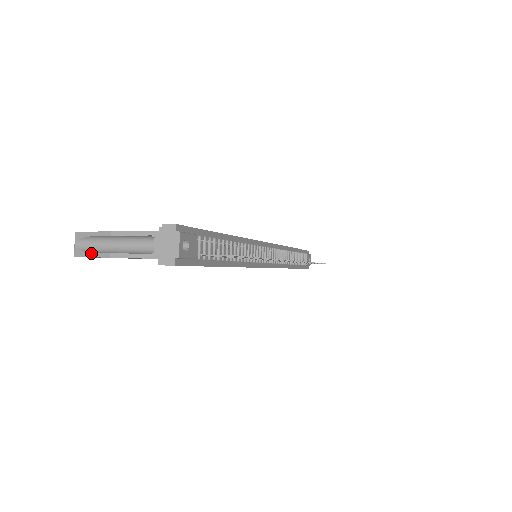
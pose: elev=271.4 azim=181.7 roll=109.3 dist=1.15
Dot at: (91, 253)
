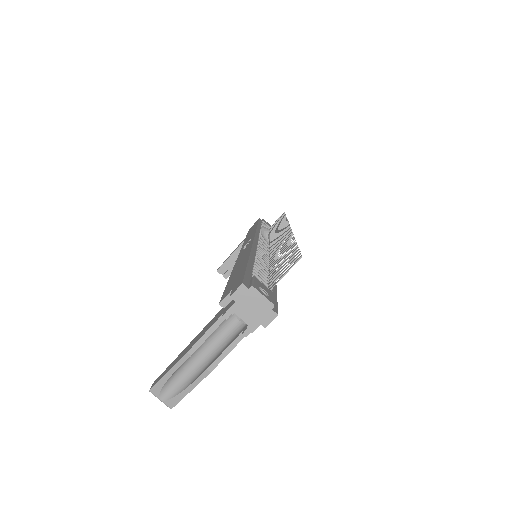
Dot at: (186, 389)
